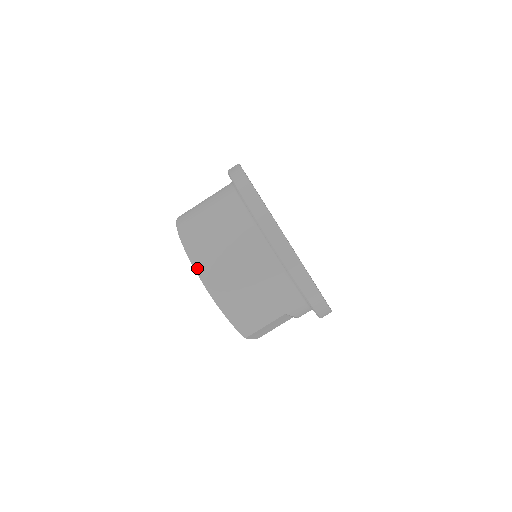
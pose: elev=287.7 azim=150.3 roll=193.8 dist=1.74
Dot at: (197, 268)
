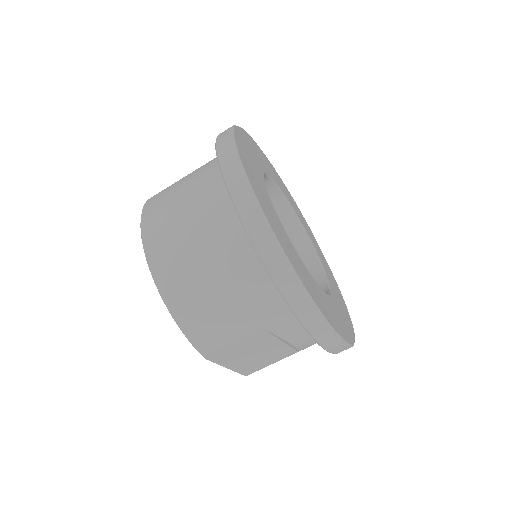
Dot at: (144, 240)
